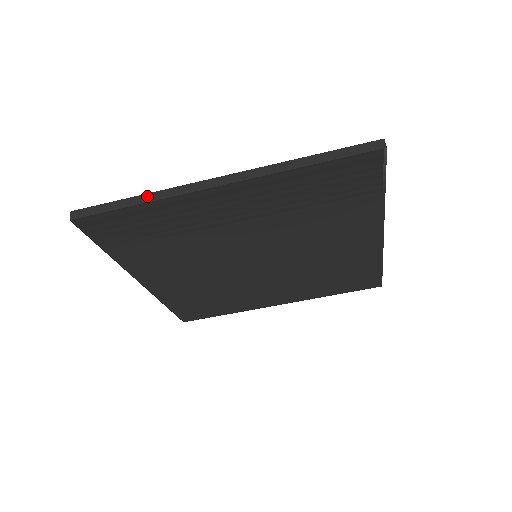
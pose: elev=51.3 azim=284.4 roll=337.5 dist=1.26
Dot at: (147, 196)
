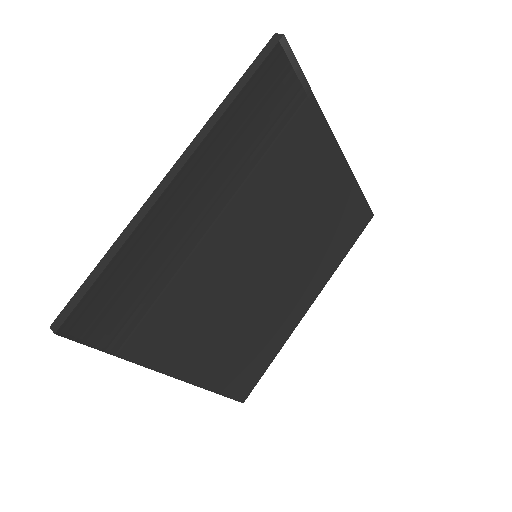
Dot at: (115, 245)
